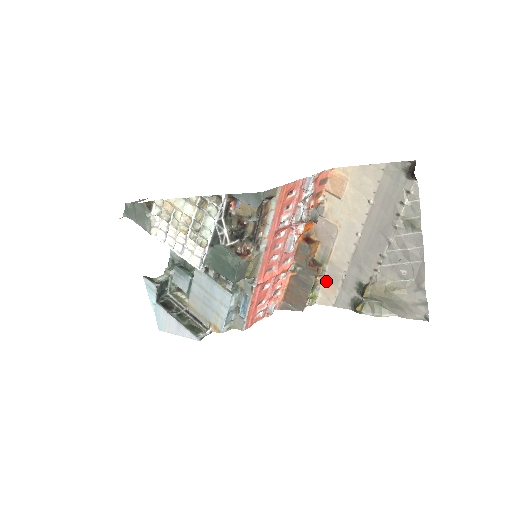
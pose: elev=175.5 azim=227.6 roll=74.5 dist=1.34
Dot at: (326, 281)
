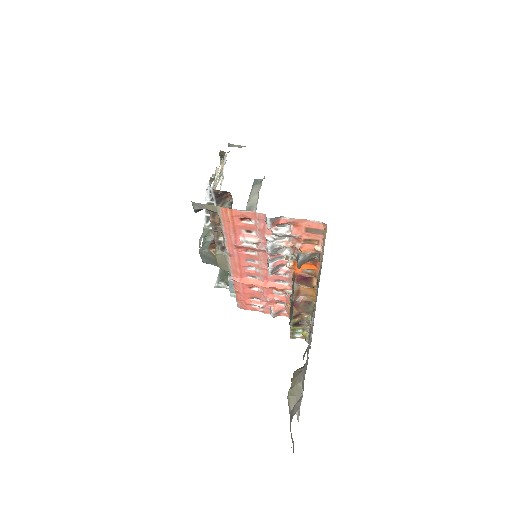
Dot at: occluded
